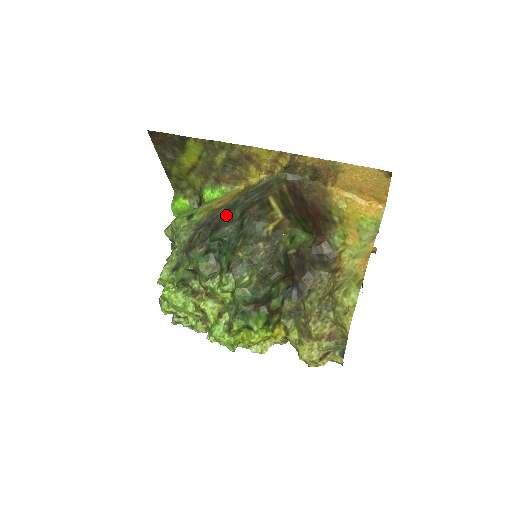
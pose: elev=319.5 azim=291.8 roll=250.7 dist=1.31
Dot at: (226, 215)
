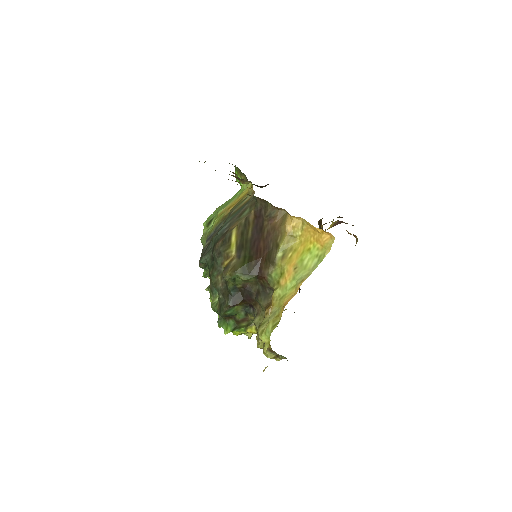
Dot at: occluded
